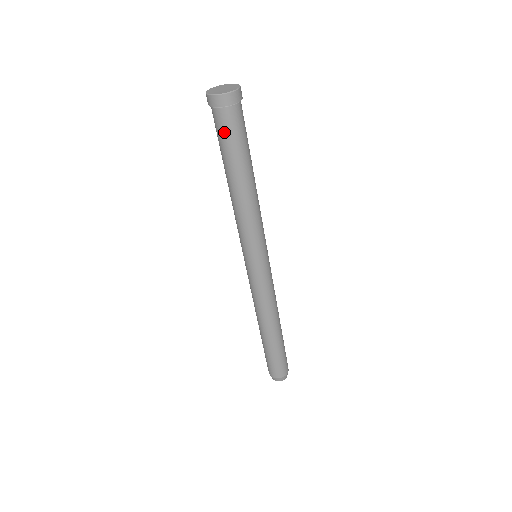
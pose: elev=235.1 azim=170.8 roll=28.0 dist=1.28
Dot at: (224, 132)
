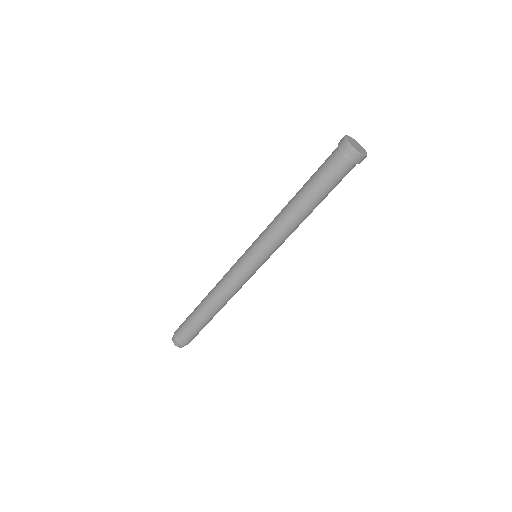
Dot at: (340, 178)
